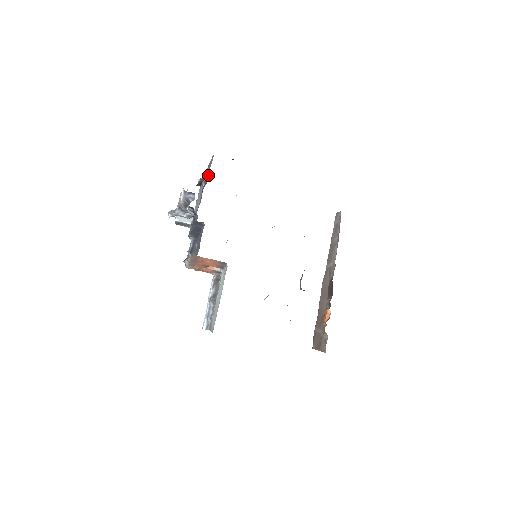
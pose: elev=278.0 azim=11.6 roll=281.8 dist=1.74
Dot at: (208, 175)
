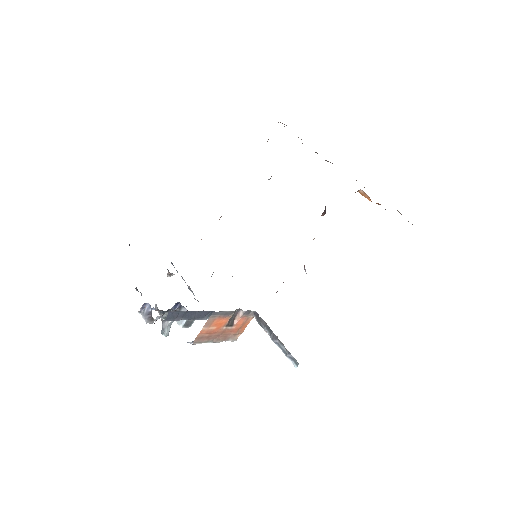
Dot at: occluded
